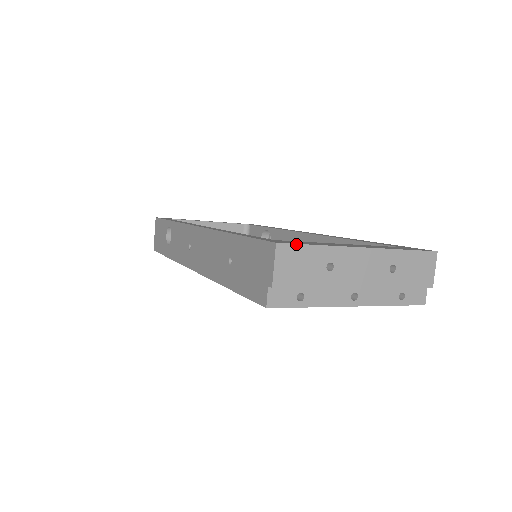
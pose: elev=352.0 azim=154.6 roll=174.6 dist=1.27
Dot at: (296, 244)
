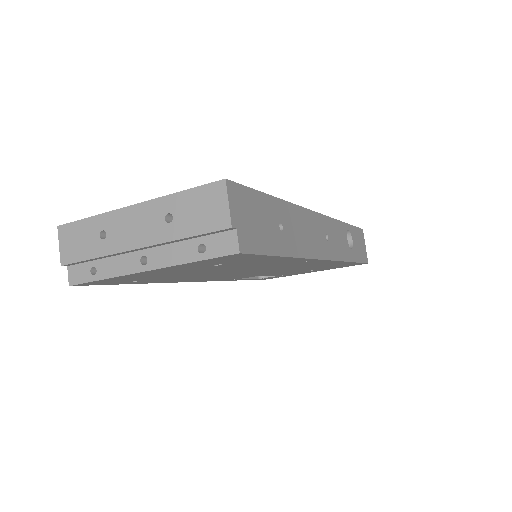
Dot at: (72, 222)
